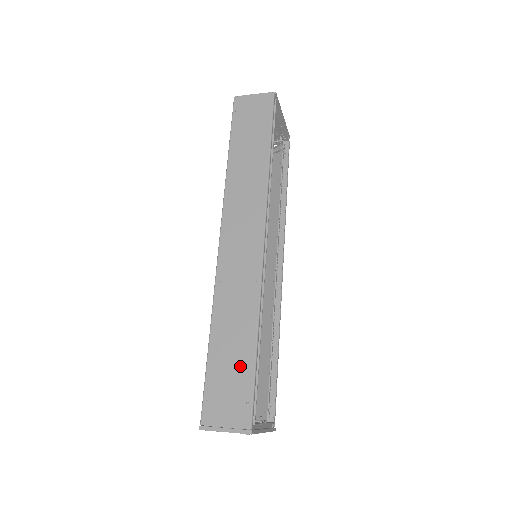
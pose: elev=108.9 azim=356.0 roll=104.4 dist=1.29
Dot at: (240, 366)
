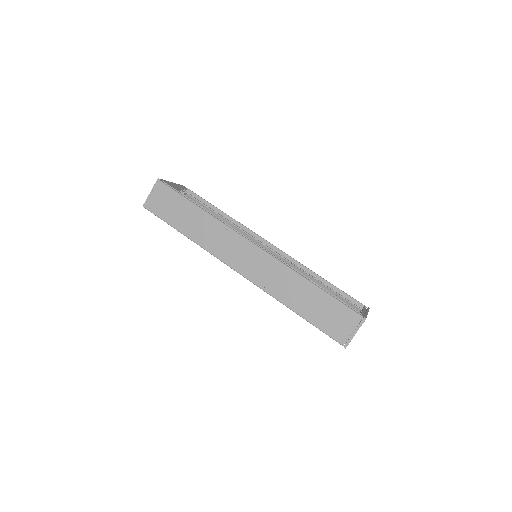
Dot at: (323, 303)
